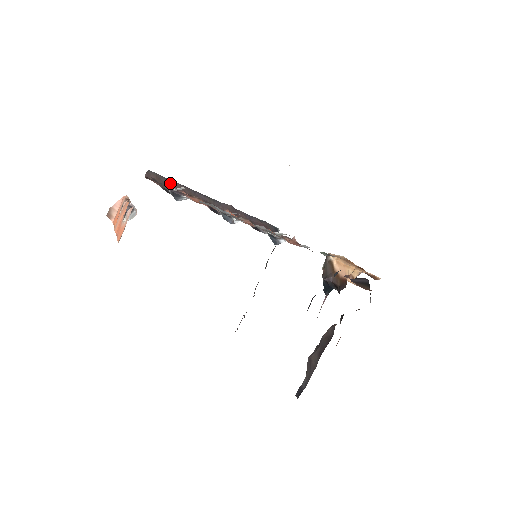
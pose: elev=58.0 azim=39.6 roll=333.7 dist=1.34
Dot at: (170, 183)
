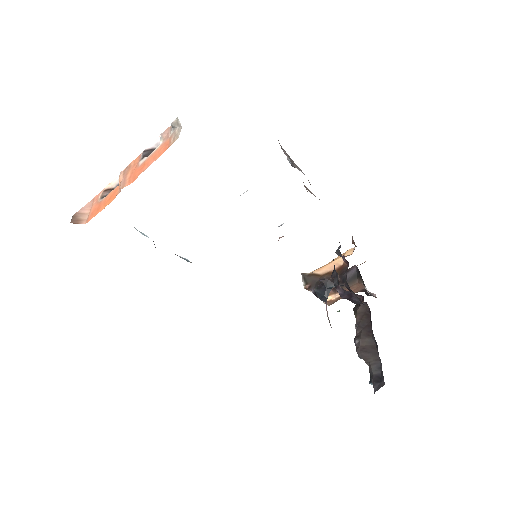
Dot at: occluded
